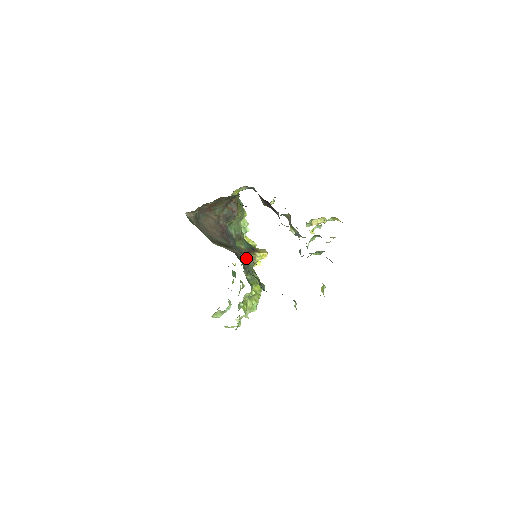
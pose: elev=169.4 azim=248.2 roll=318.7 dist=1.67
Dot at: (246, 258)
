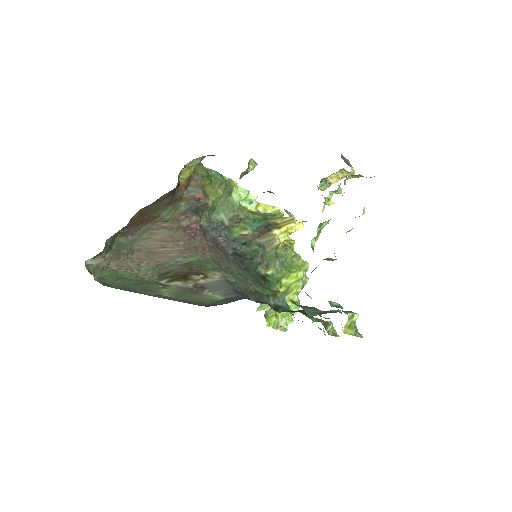
Dot at: (215, 292)
